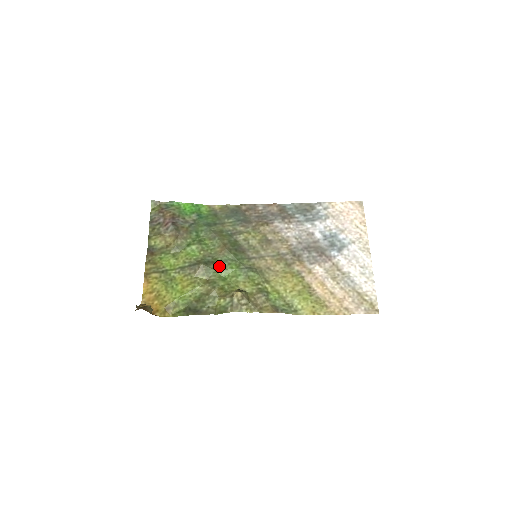
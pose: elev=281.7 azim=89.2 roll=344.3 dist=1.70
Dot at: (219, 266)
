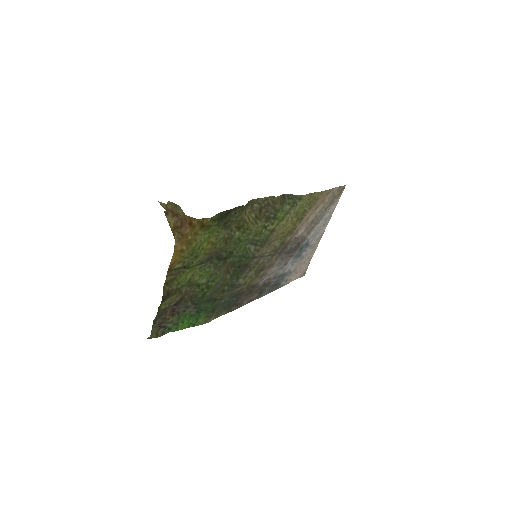
Dot at: (230, 253)
